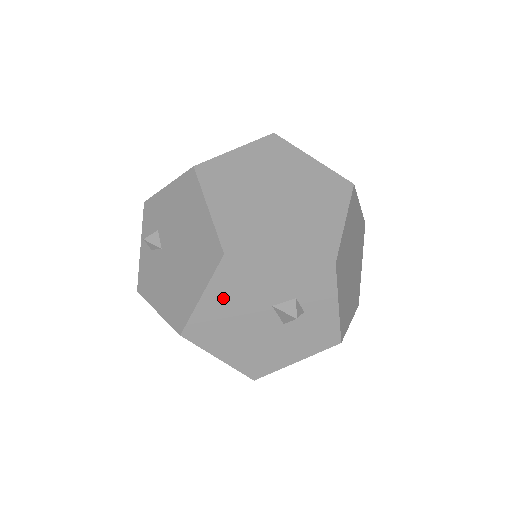
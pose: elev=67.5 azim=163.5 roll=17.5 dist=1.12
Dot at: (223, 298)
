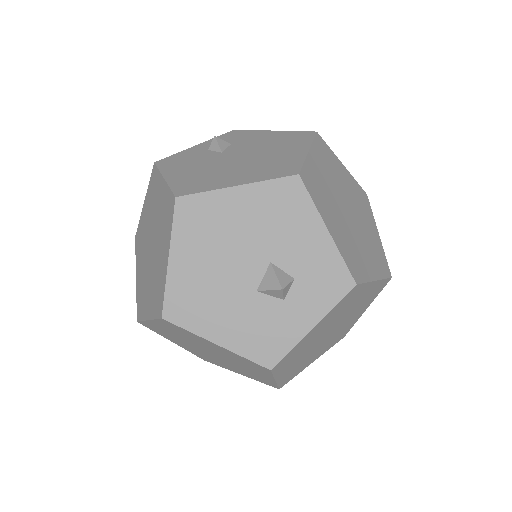
Dot at: (249, 208)
